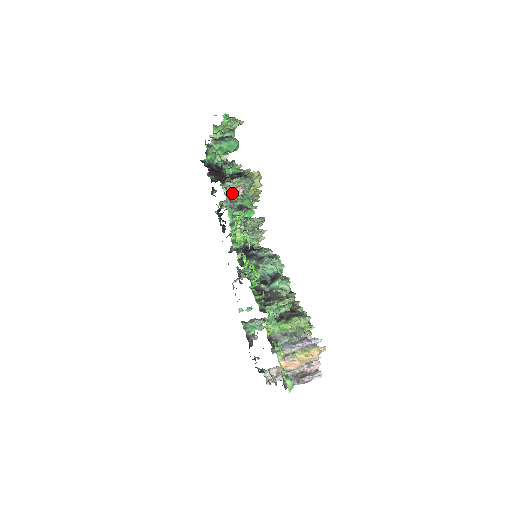
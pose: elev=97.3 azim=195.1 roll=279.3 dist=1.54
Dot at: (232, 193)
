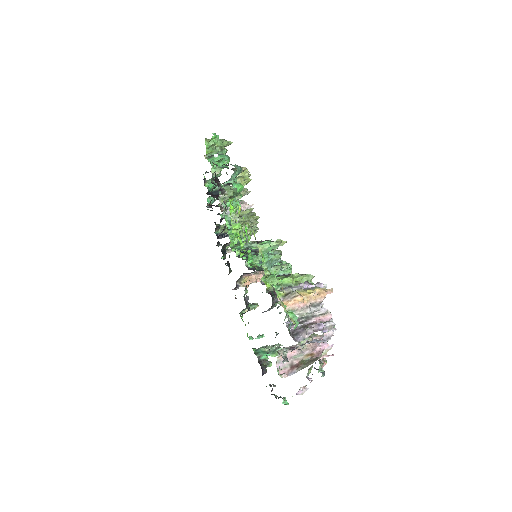
Dot at: (229, 207)
